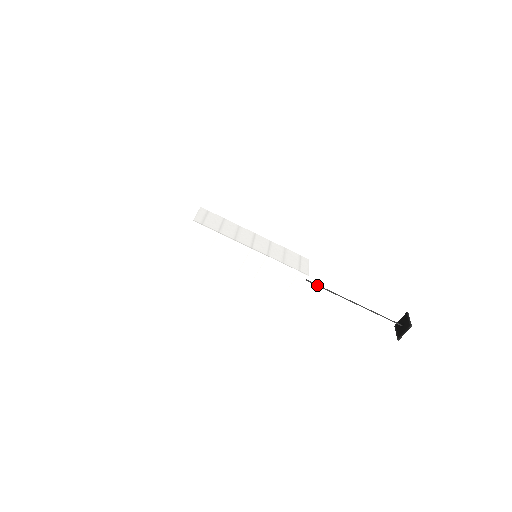
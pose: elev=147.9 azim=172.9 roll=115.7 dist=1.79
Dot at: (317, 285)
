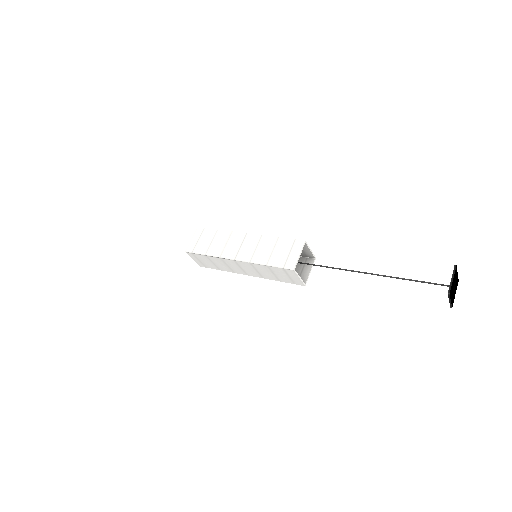
Dot at: occluded
